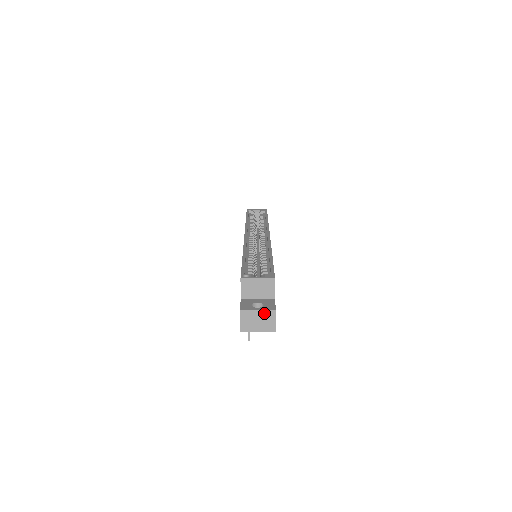
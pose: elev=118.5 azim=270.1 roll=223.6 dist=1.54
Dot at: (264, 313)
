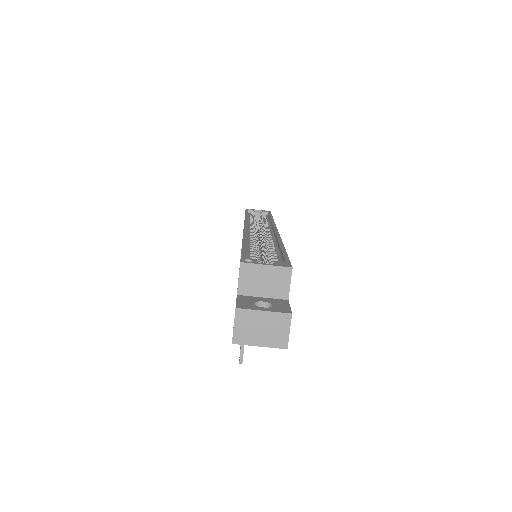
Dot at: (273, 316)
